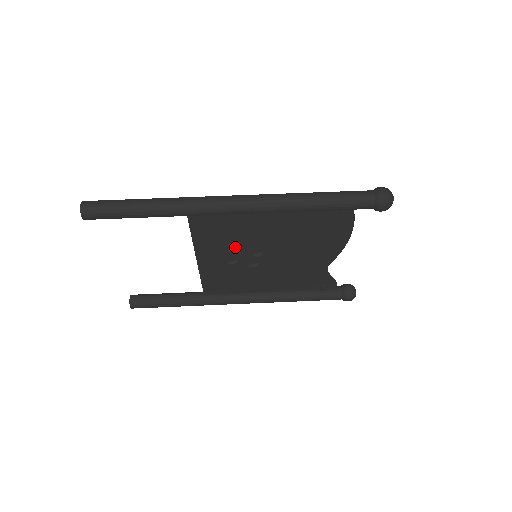
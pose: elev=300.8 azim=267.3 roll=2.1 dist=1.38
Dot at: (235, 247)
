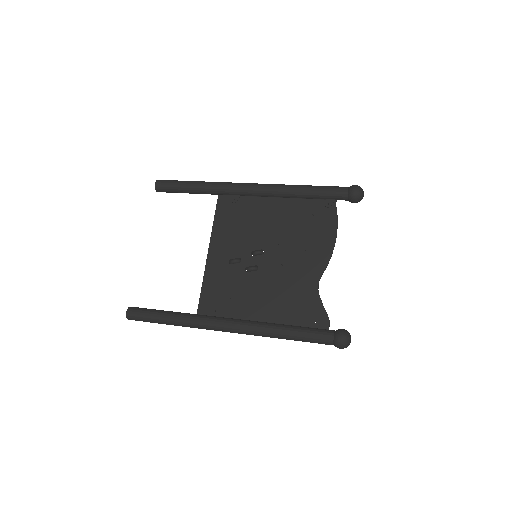
Dot at: (242, 240)
